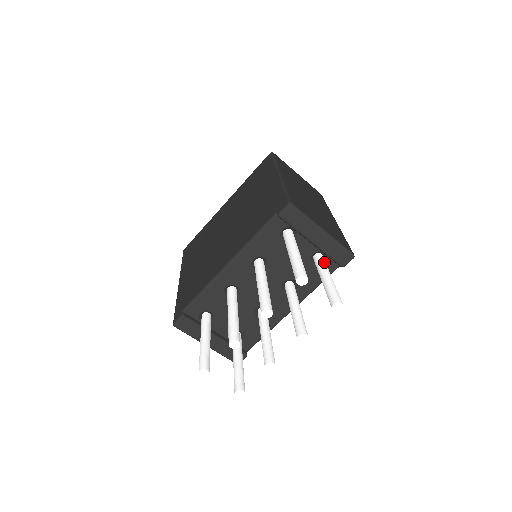
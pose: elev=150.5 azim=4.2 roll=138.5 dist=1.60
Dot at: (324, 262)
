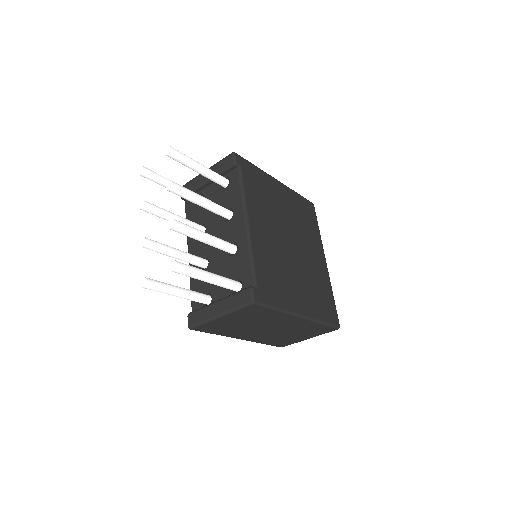
Dot at: occluded
